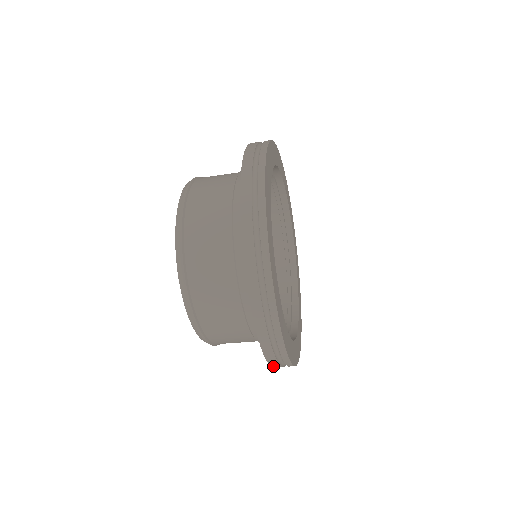
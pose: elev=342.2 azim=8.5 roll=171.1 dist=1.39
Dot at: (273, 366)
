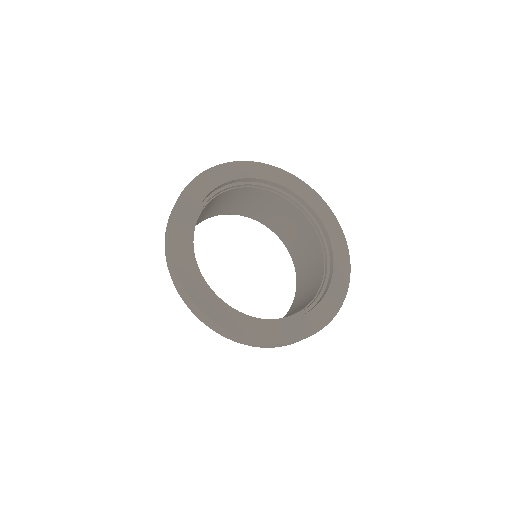
Dot at: (261, 347)
